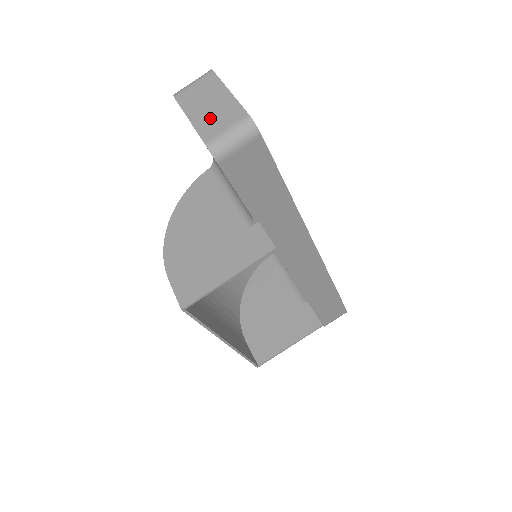
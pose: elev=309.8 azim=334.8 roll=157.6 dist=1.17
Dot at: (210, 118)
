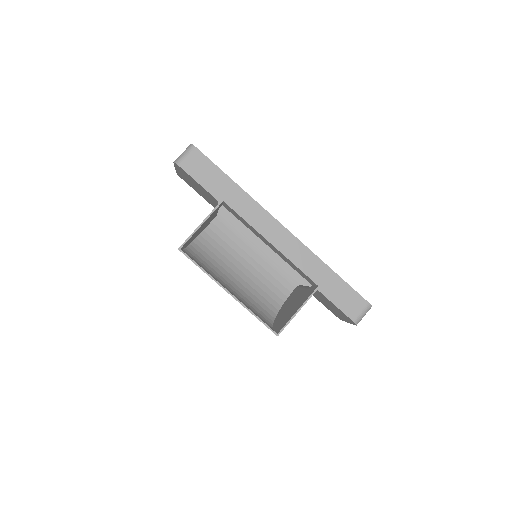
Dot at: occluded
